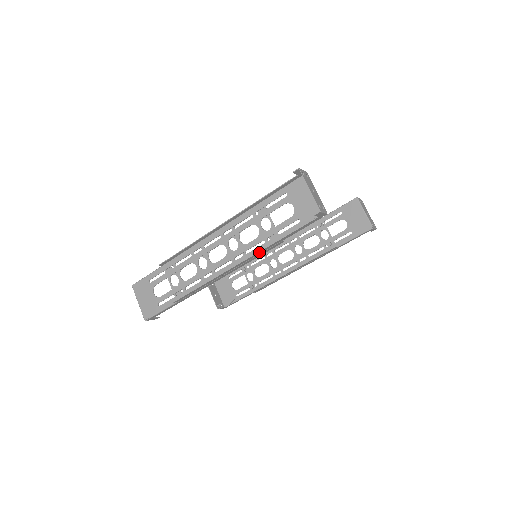
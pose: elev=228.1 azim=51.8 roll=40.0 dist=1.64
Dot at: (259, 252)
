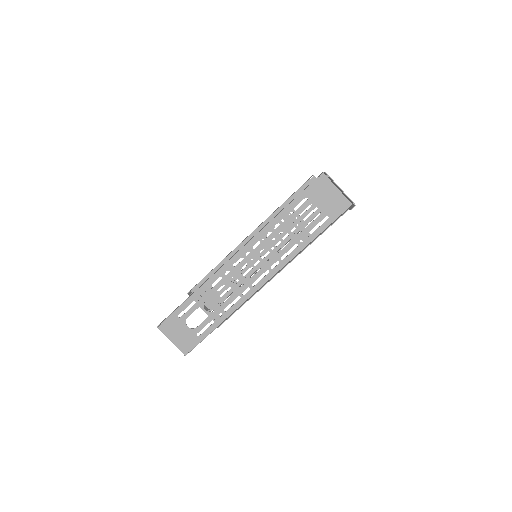
Dot at: occluded
